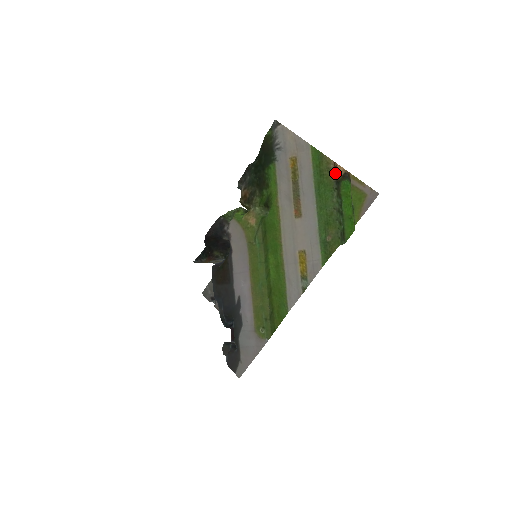
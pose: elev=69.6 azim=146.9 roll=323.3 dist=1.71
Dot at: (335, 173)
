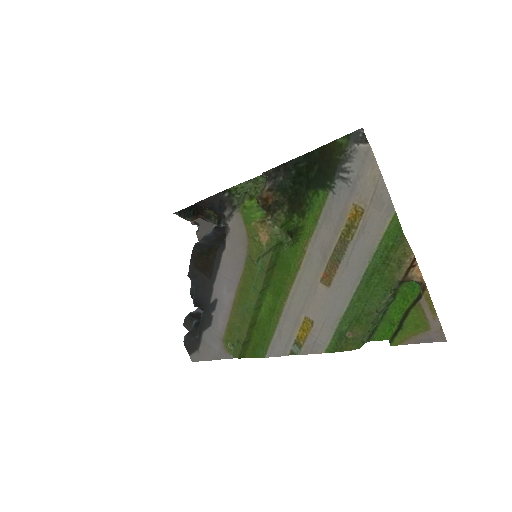
Dot at: (406, 272)
